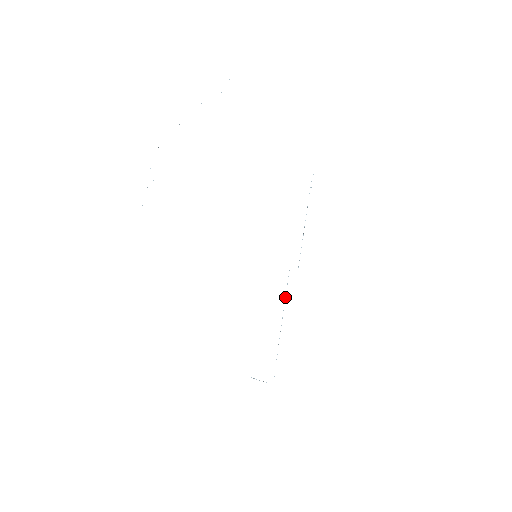
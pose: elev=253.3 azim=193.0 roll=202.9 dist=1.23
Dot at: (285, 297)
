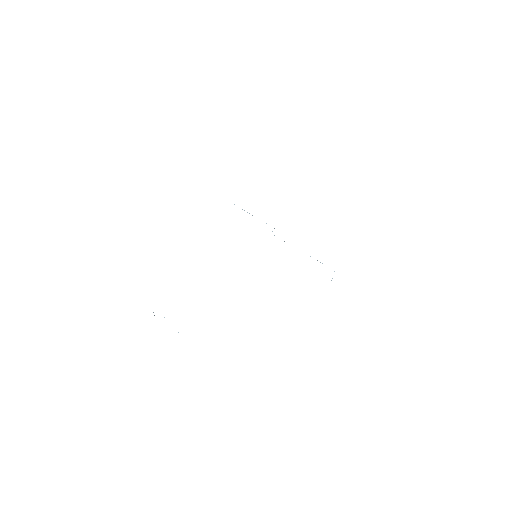
Dot at: occluded
